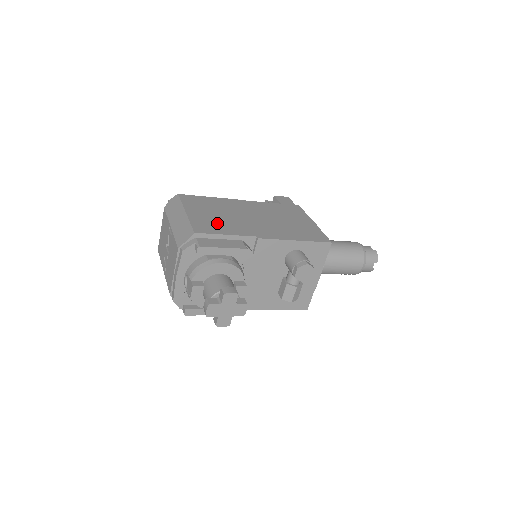
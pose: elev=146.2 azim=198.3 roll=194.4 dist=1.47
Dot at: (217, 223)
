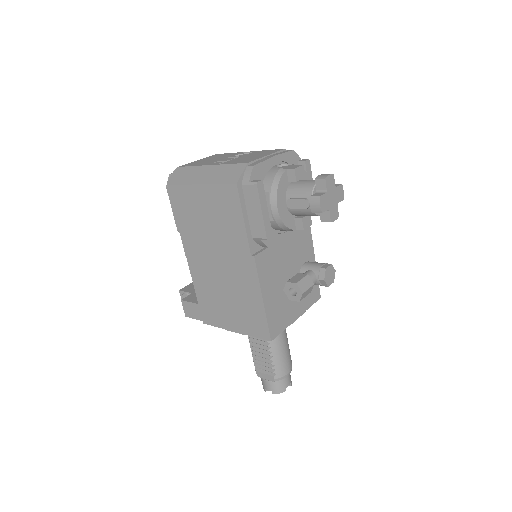
Dot at: occluded
